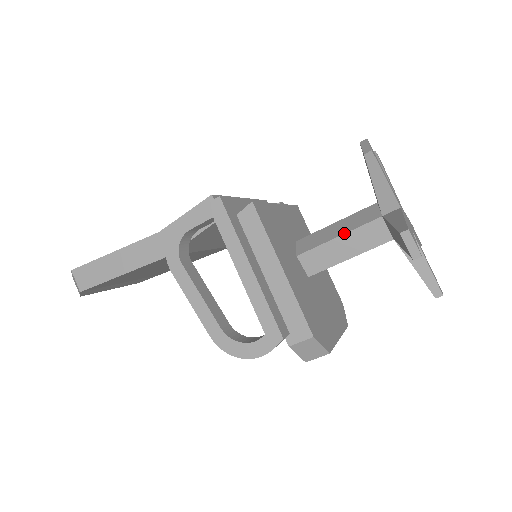
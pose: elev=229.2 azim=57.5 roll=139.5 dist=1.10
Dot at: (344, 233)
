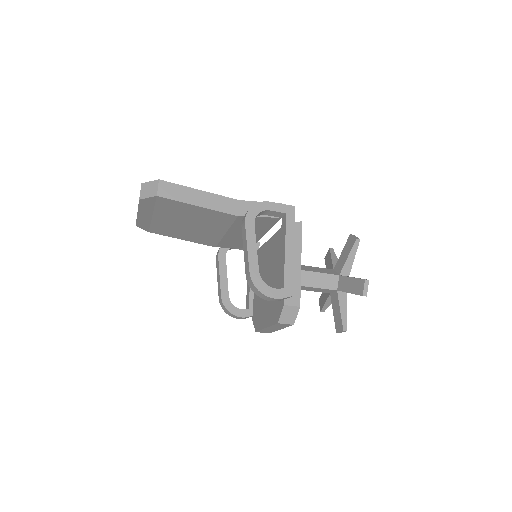
Dot at: (318, 272)
